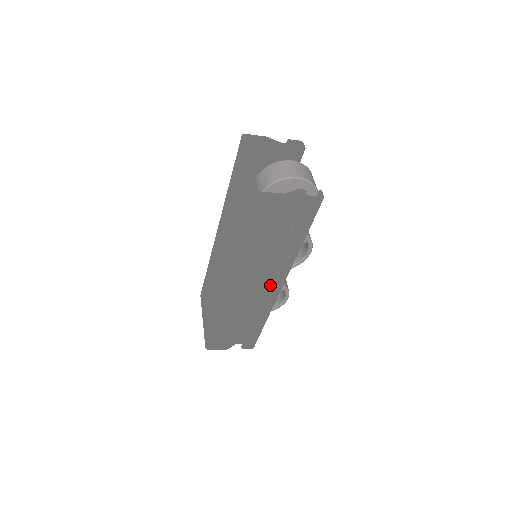
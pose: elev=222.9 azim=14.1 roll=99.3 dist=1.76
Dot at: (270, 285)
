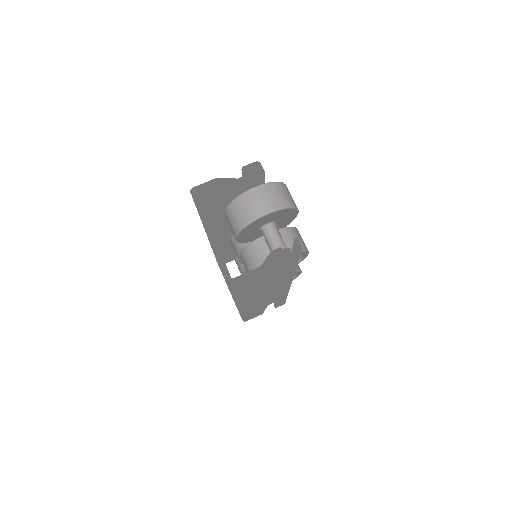
Dot at: (279, 288)
